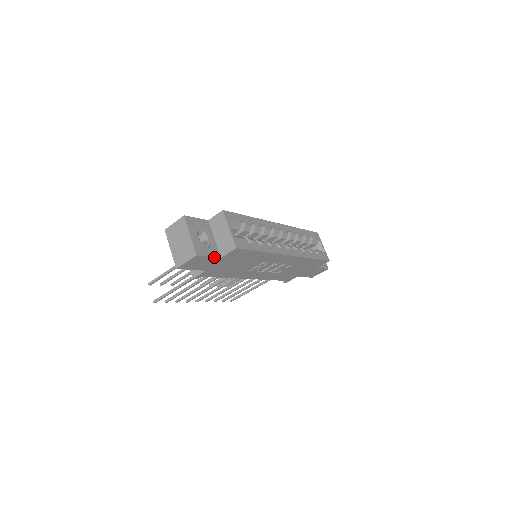
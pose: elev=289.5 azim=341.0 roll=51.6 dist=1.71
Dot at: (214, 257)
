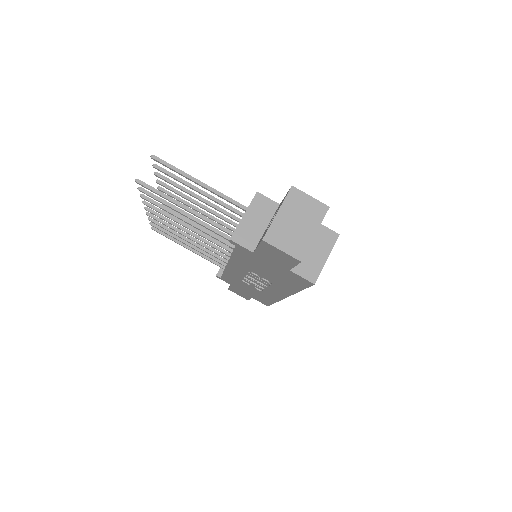
Dot at: (292, 267)
